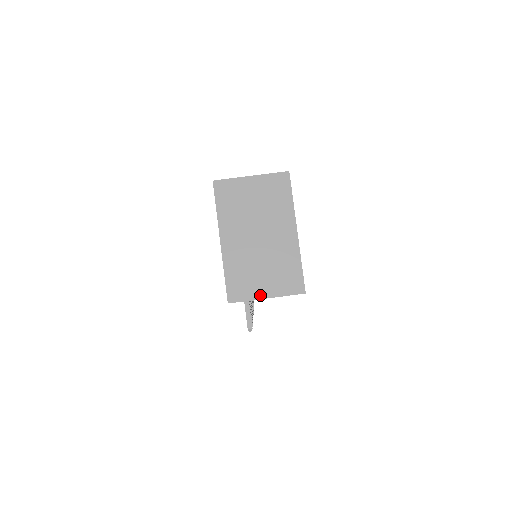
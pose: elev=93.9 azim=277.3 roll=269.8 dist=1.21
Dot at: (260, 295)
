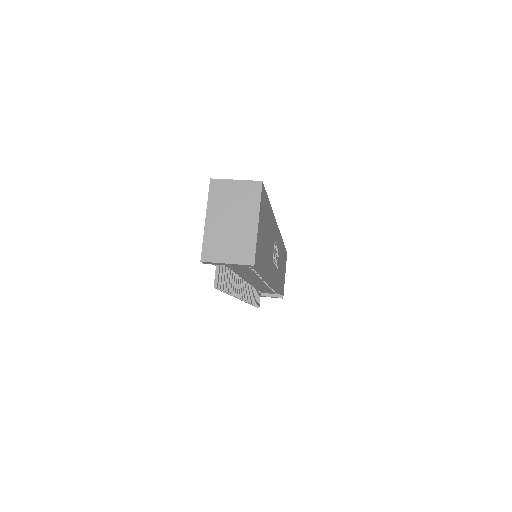
Dot at: (223, 260)
